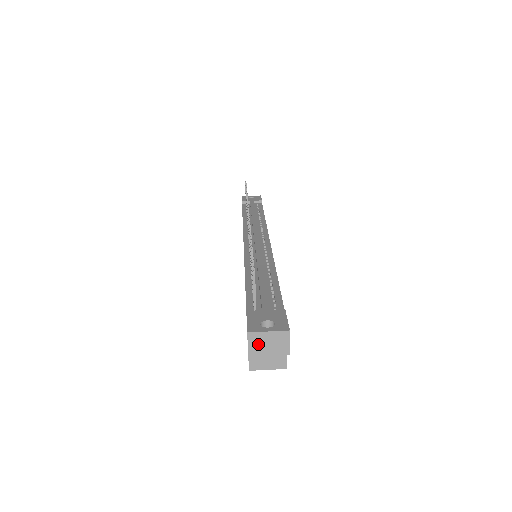
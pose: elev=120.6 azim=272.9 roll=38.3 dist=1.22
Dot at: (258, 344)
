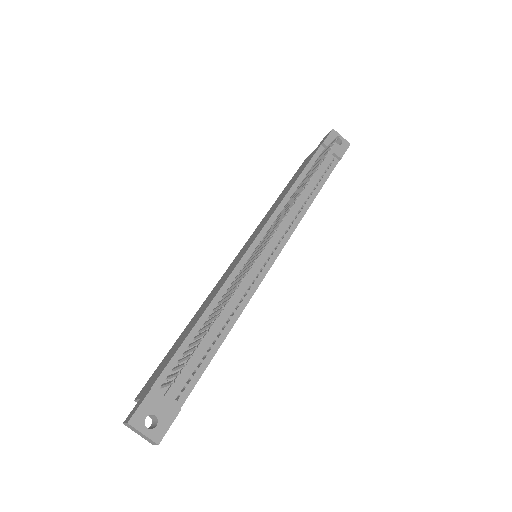
Dot at: (133, 428)
